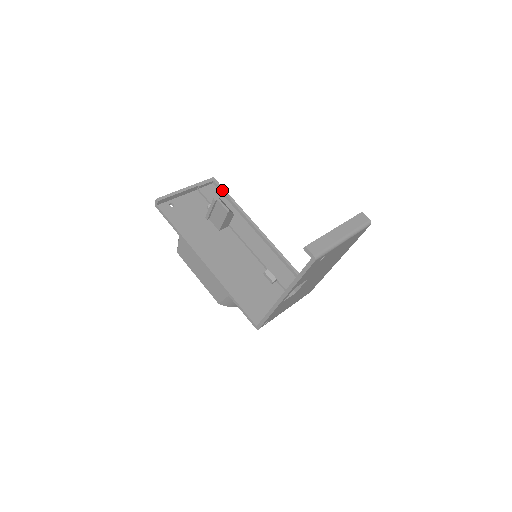
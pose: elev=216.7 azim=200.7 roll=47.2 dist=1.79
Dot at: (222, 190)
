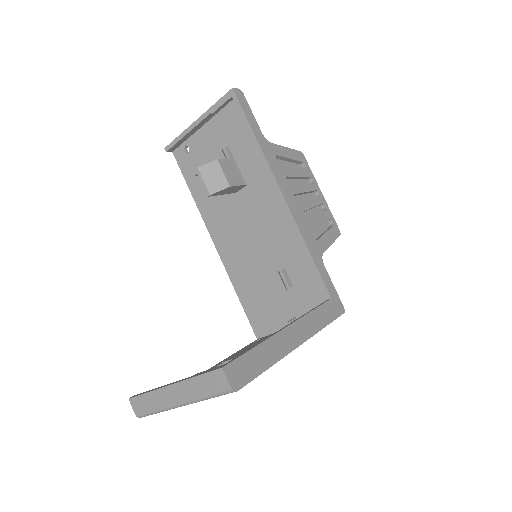
Dot at: (241, 116)
